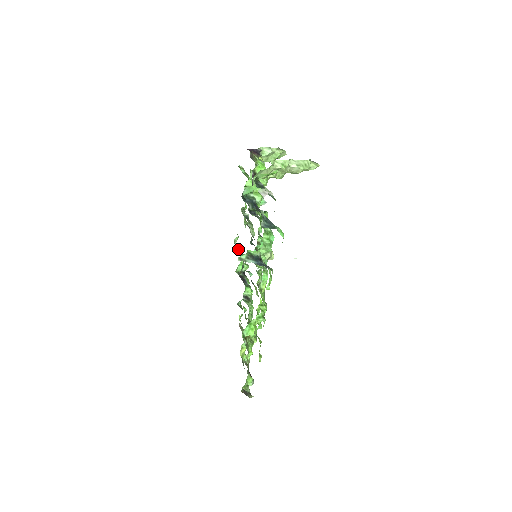
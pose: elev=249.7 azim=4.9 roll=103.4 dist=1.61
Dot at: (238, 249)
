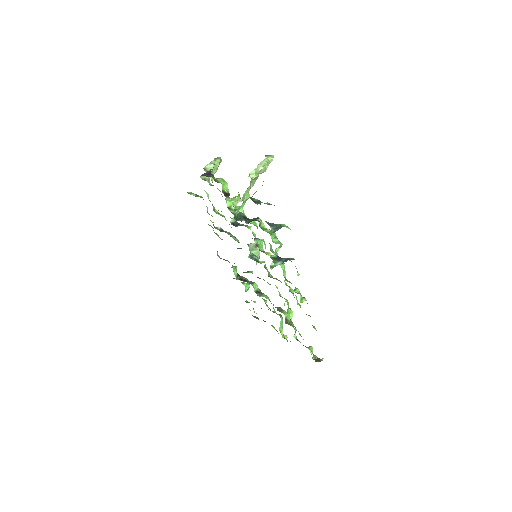
Dot at: occluded
